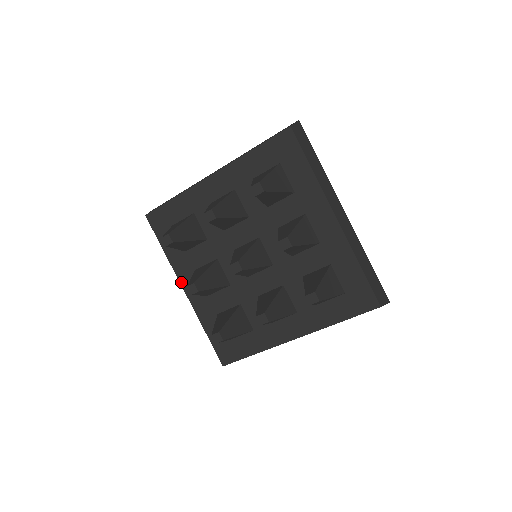
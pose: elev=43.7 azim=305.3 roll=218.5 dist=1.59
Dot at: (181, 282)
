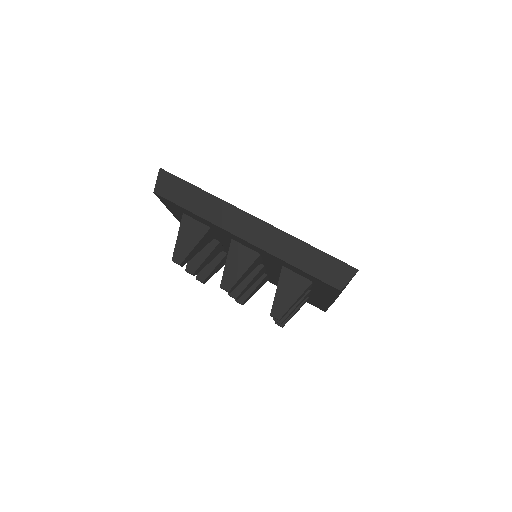
Dot at: occluded
